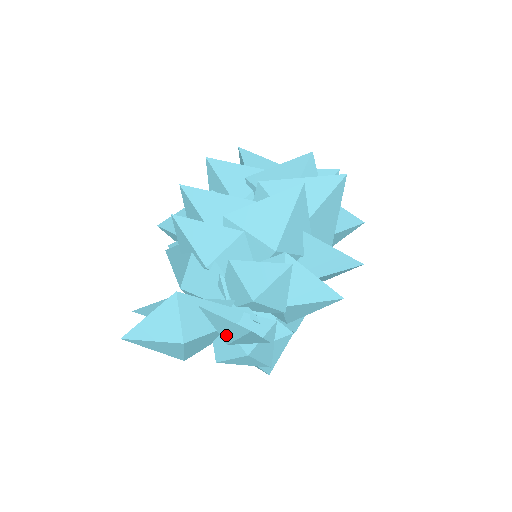
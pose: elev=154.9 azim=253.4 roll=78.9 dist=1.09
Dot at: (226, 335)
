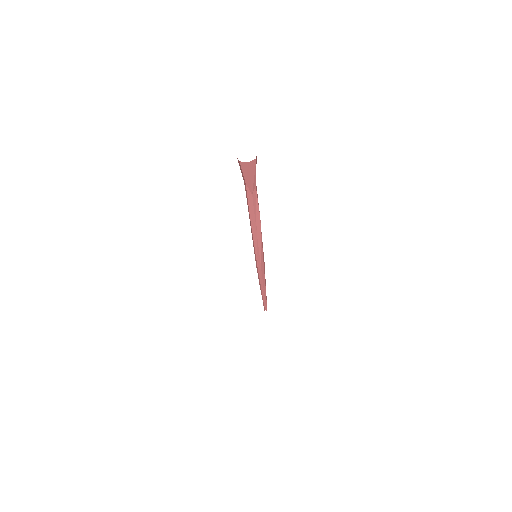
Dot at: occluded
